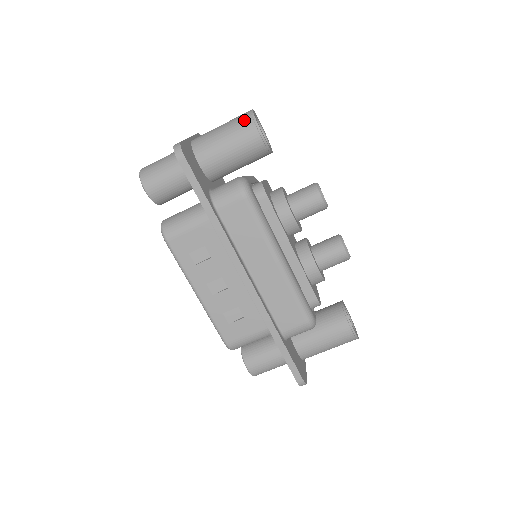
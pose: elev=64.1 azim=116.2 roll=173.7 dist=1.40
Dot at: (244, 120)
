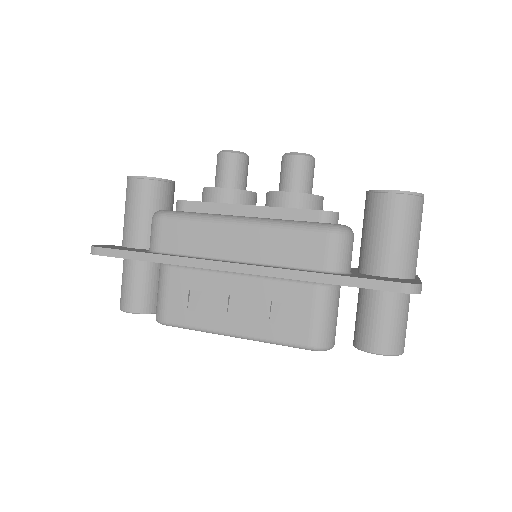
Dot at: occluded
